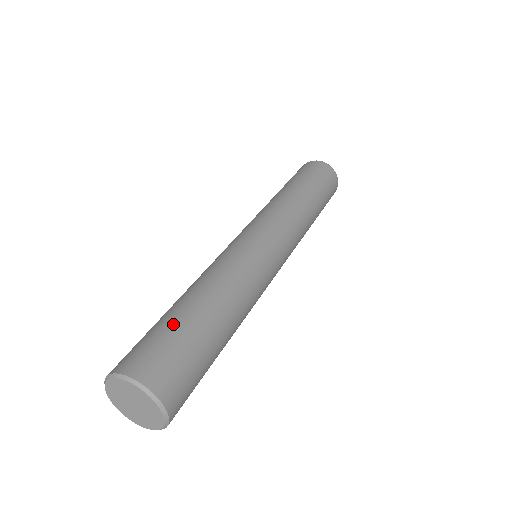
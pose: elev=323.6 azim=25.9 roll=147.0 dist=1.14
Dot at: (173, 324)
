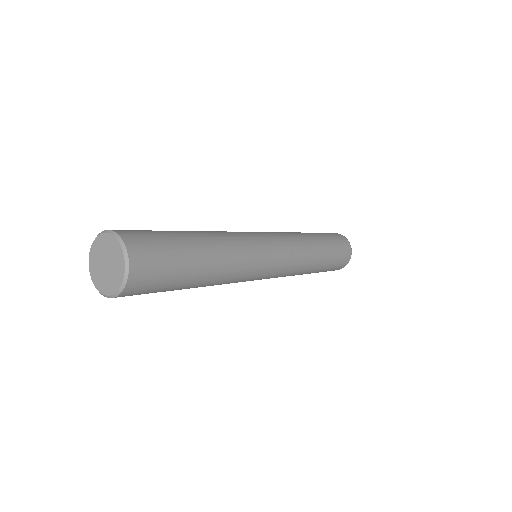
Dot at: occluded
